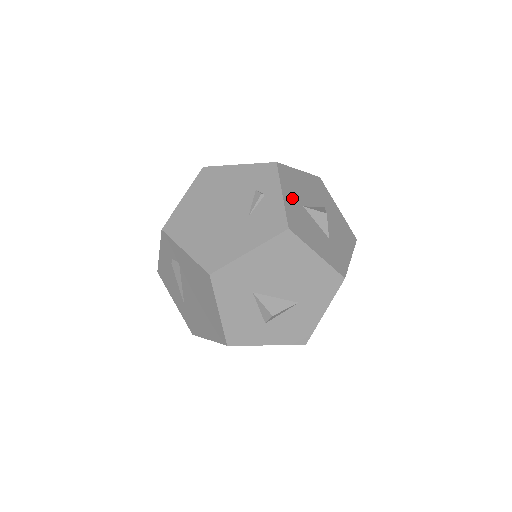
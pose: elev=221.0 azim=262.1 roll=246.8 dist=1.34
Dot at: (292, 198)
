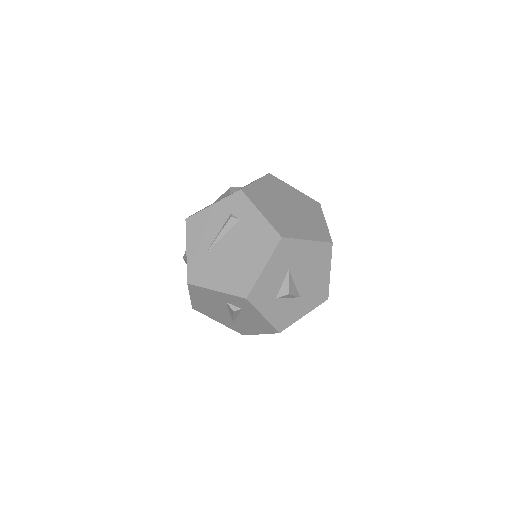
Dot at: occluded
